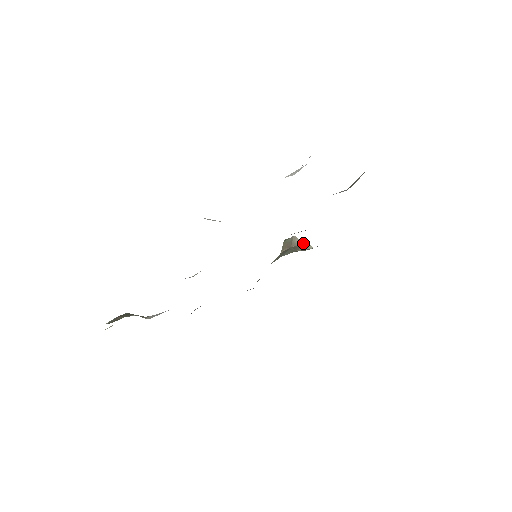
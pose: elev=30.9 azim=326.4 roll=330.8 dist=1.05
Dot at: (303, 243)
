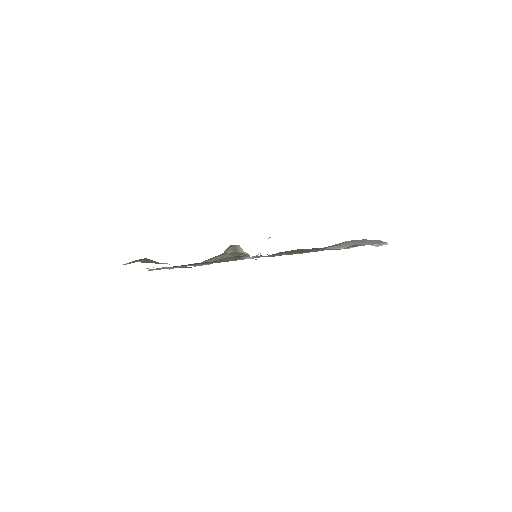
Dot at: (245, 253)
